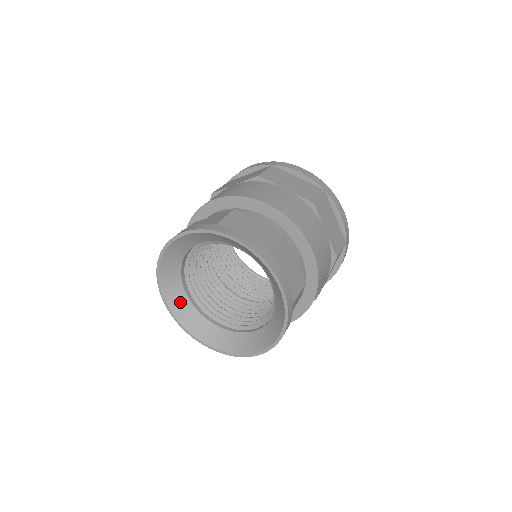
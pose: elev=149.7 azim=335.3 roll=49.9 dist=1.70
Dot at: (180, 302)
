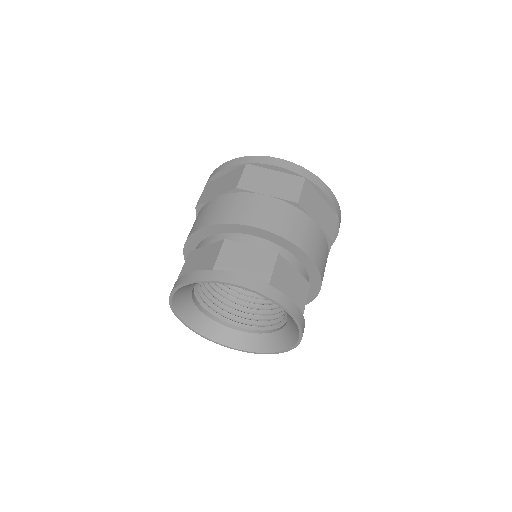
Dot at: (200, 321)
